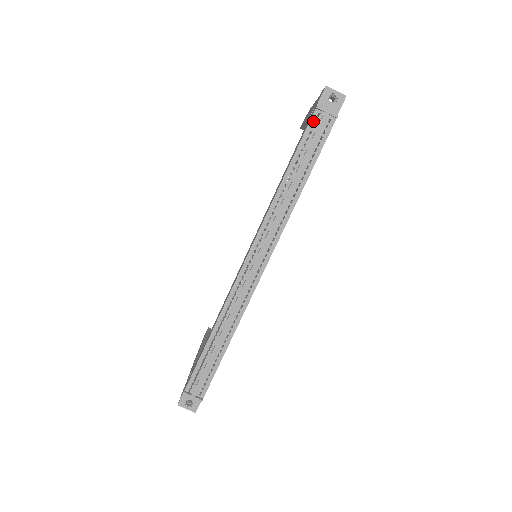
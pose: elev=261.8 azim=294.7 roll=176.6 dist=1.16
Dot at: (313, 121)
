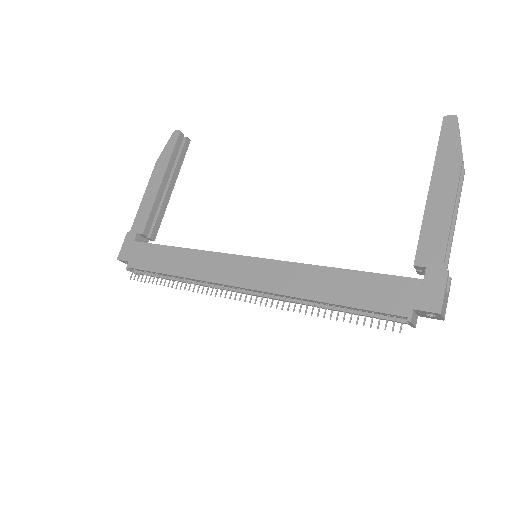
Dot at: (394, 316)
